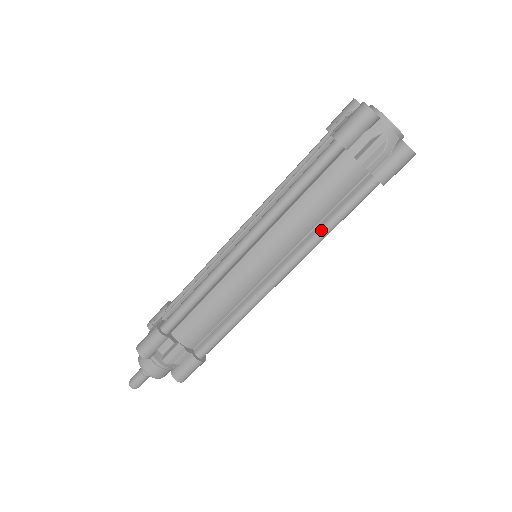
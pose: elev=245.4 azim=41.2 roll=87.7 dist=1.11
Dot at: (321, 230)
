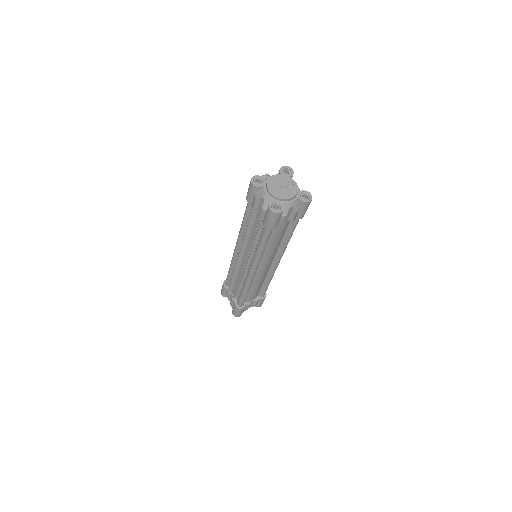
Dot at: (286, 243)
